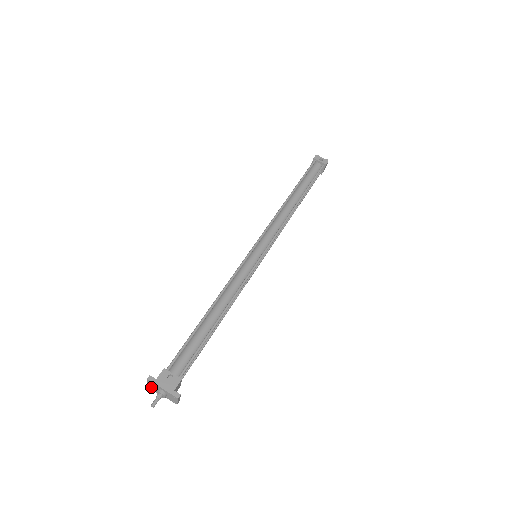
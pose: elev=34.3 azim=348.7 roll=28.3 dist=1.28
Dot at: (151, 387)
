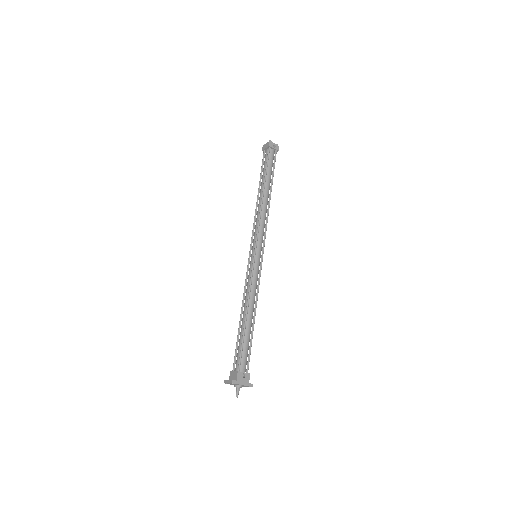
Dot at: occluded
